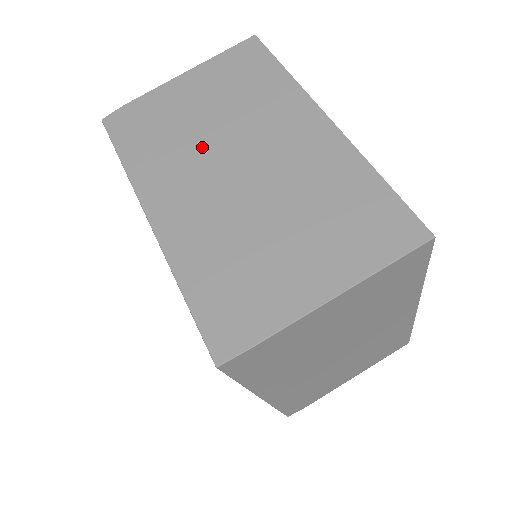
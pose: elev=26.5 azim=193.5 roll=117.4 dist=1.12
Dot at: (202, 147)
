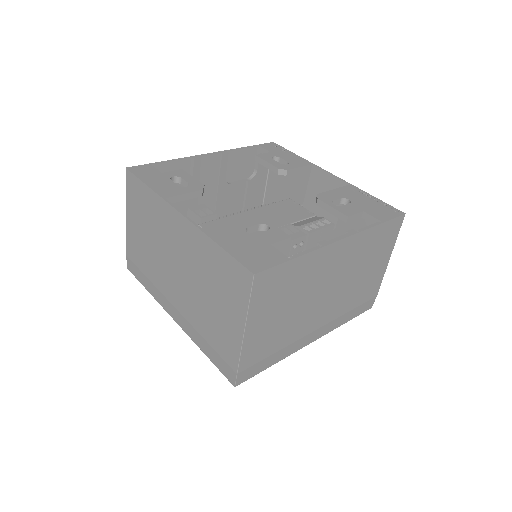
Dot at: (160, 266)
